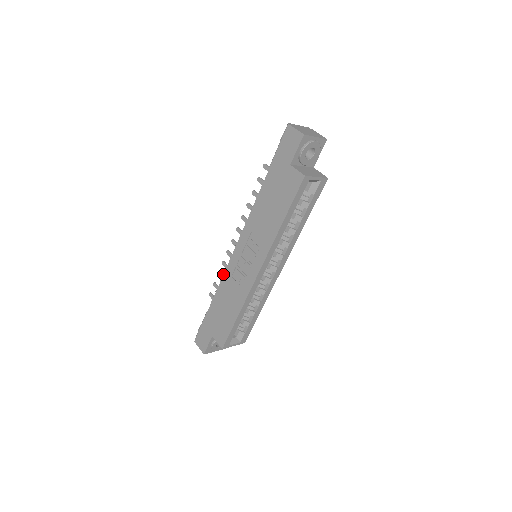
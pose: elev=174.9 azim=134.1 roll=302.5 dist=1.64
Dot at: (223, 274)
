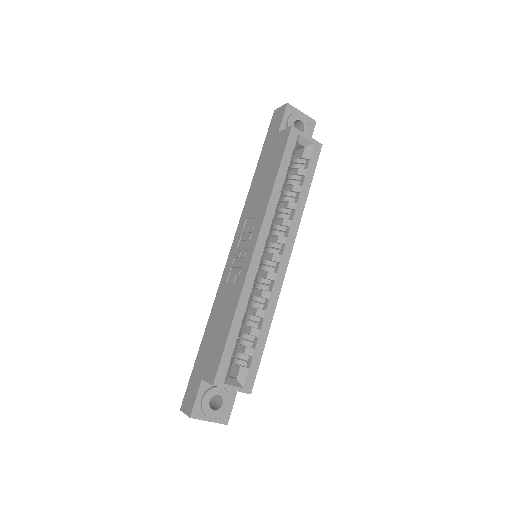
Dot at: occluded
